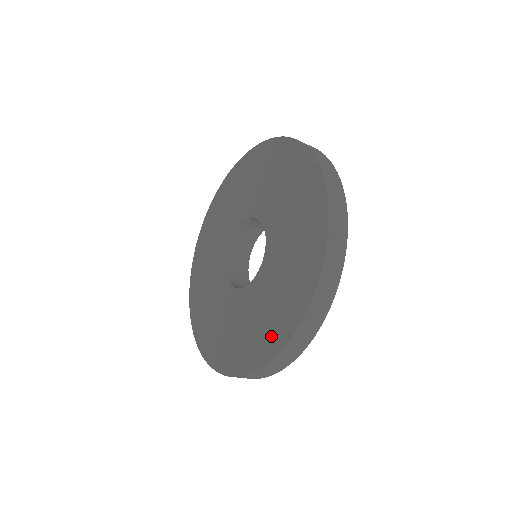
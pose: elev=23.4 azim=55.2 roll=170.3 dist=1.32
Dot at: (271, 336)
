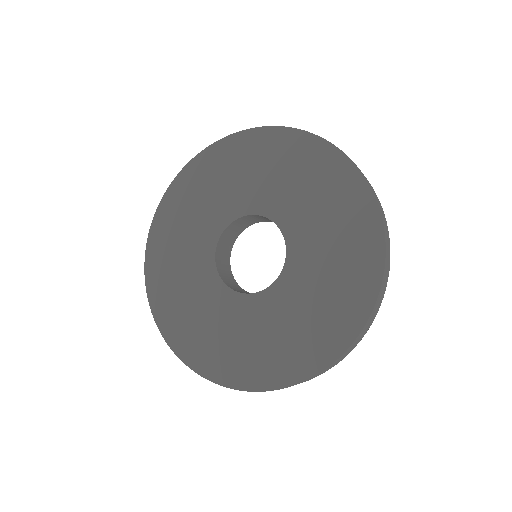
Dot at: (237, 368)
